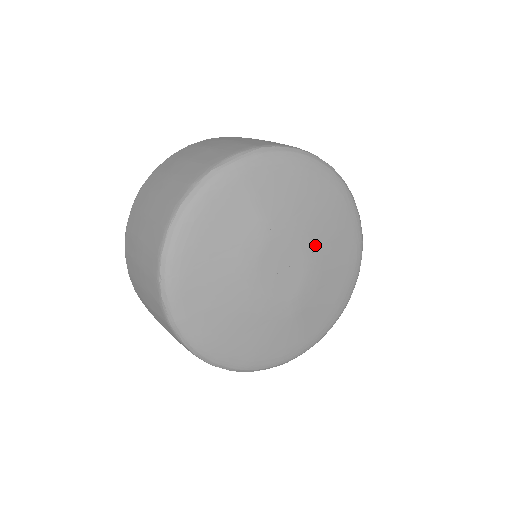
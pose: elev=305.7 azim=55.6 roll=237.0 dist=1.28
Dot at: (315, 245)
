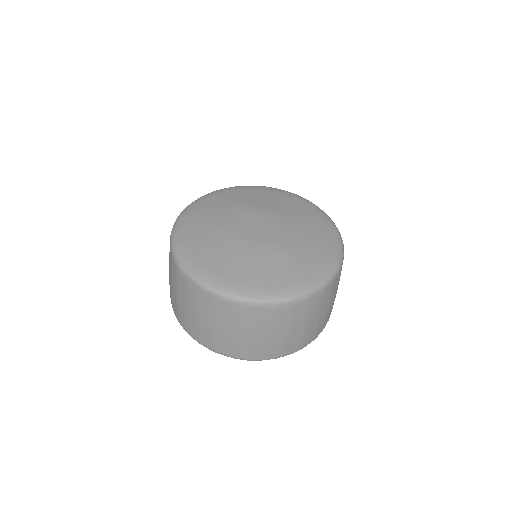
Dot at: (283, 216)
